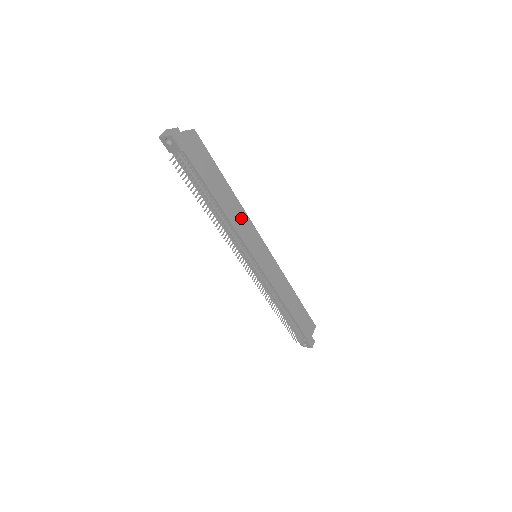
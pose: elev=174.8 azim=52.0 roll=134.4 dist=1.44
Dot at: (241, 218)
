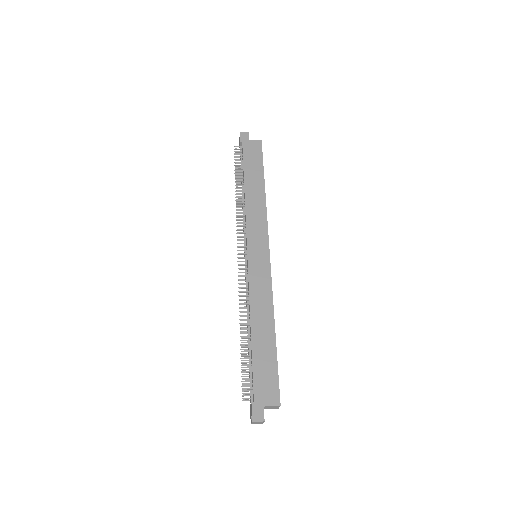
Dot at: (258, 210)
